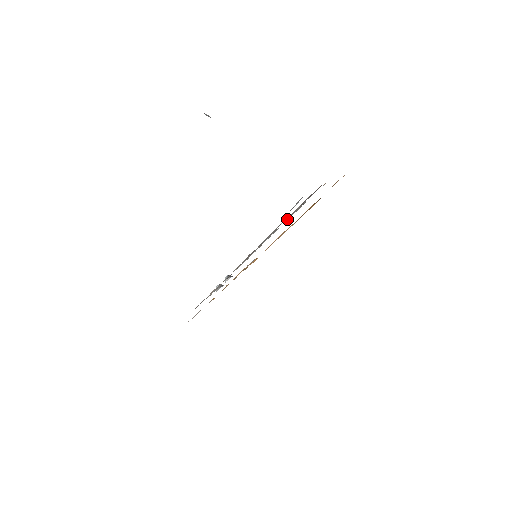
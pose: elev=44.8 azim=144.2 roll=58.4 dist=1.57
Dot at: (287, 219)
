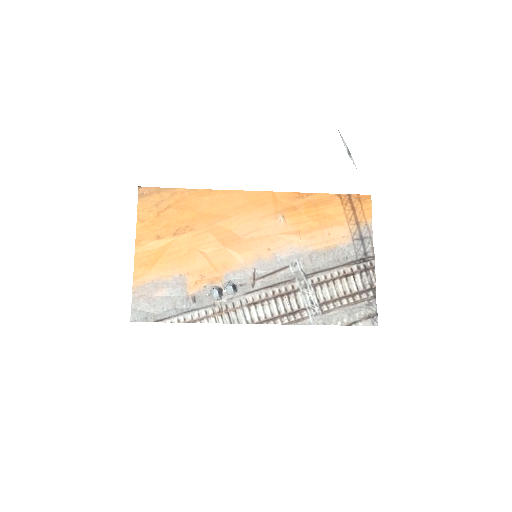
Dot at: (332, 283)
